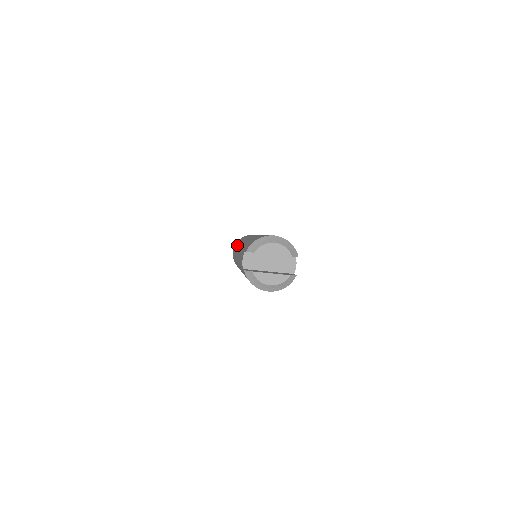
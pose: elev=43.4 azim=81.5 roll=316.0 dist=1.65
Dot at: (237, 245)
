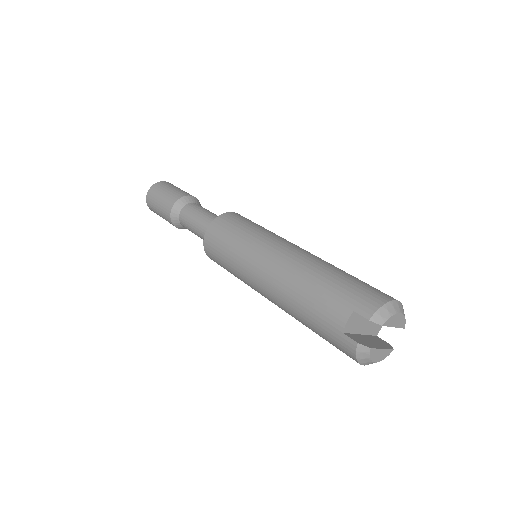
Dot at: (240, 238)
